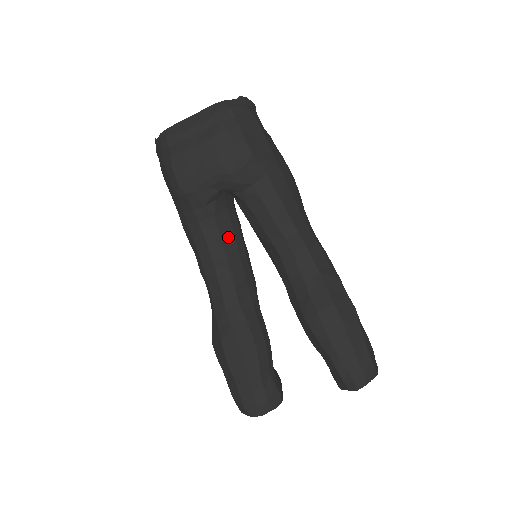
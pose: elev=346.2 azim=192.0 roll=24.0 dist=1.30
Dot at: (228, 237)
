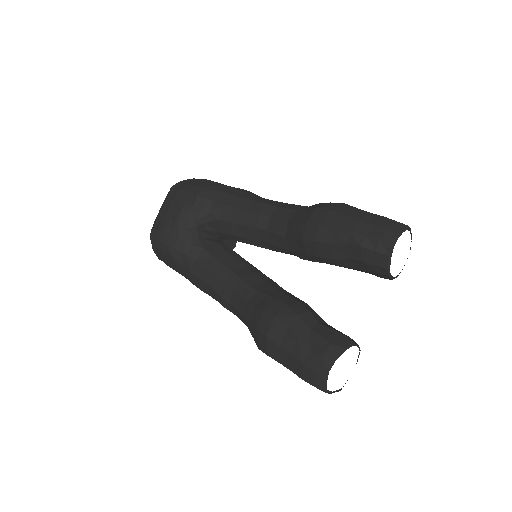
Dot at: (224, 257)
